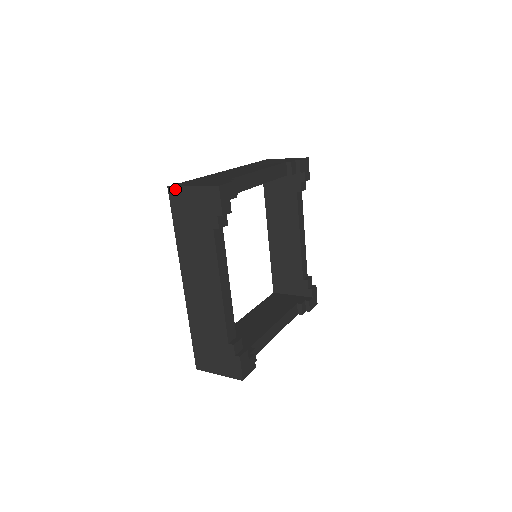
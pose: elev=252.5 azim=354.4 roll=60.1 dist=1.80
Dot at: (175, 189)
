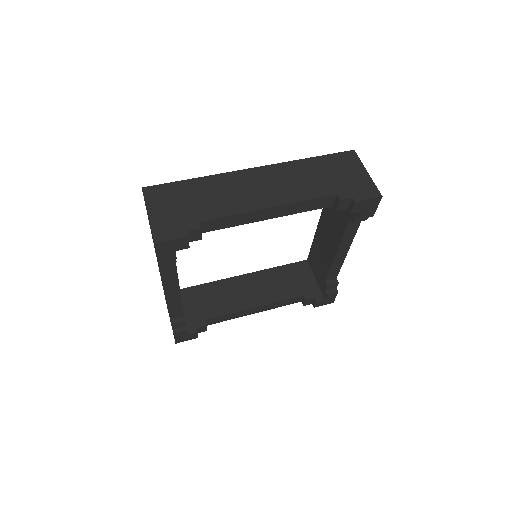
Dot at: (144, 197)
